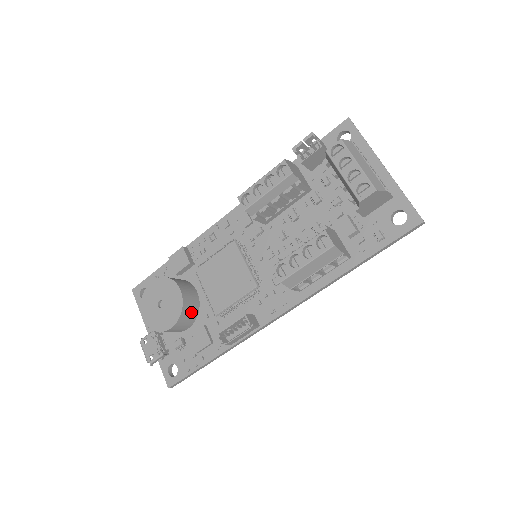
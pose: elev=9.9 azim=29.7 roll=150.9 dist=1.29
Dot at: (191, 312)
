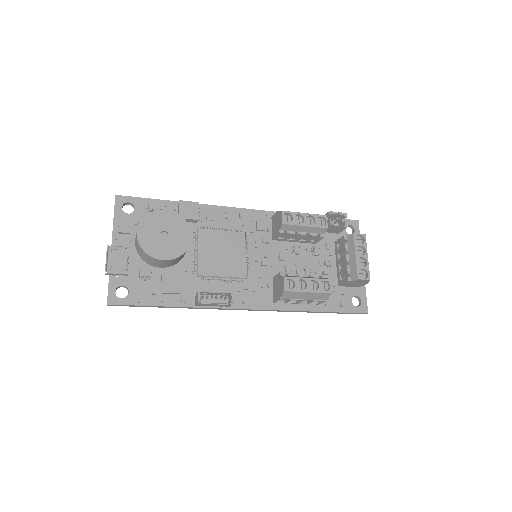
Dot at: (180, 258)
